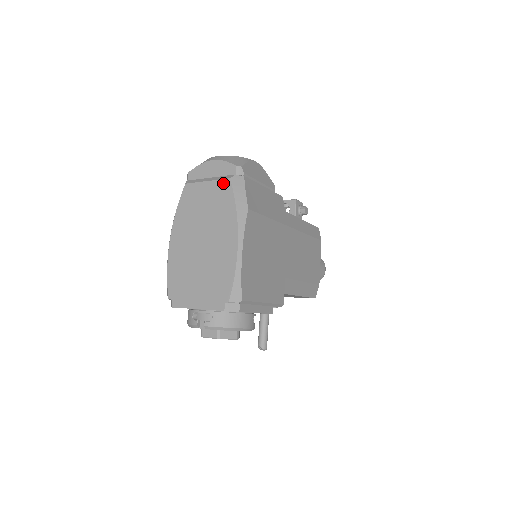
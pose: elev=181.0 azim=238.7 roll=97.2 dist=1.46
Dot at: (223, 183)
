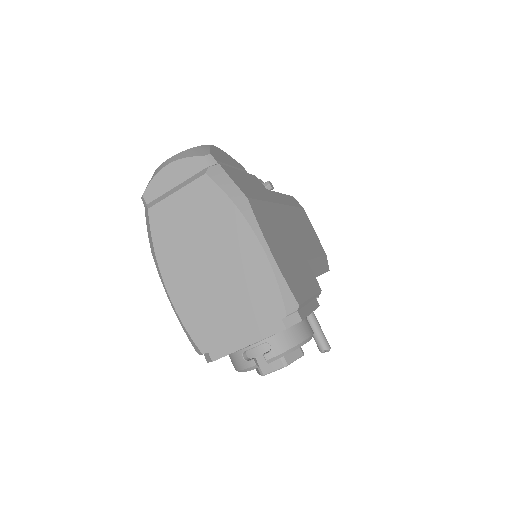
Dot at: (200, 183)
